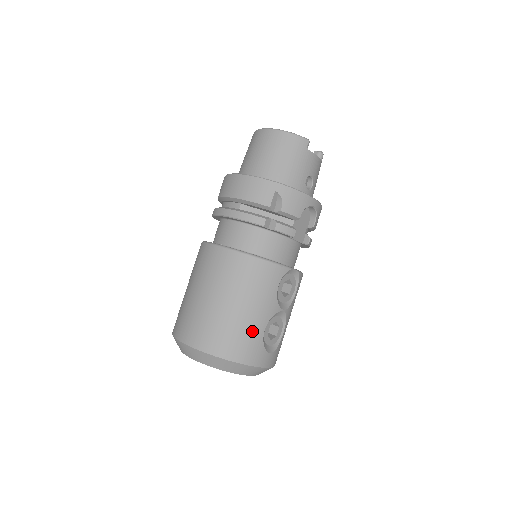
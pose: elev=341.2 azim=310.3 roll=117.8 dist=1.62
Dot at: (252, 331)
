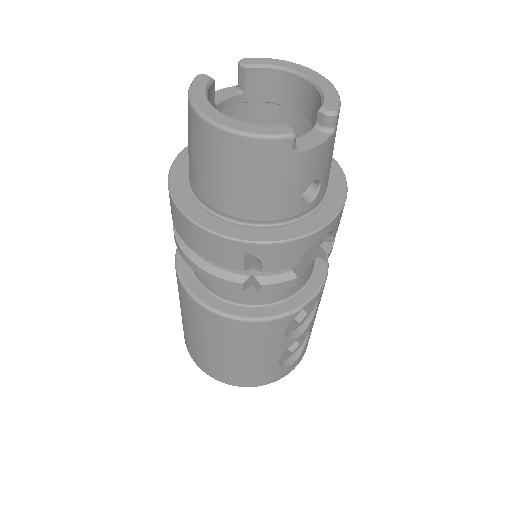
Dot at: (263, 368)
